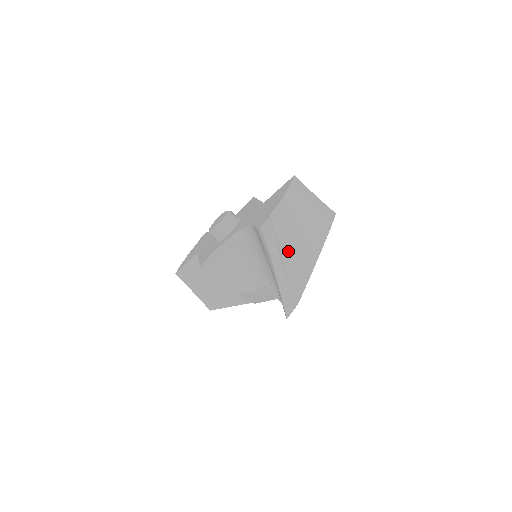
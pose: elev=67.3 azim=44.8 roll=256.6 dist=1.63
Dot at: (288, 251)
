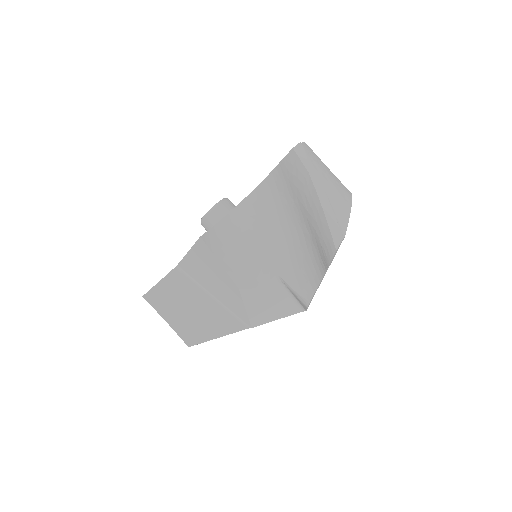
Dot at: (323, 180)
